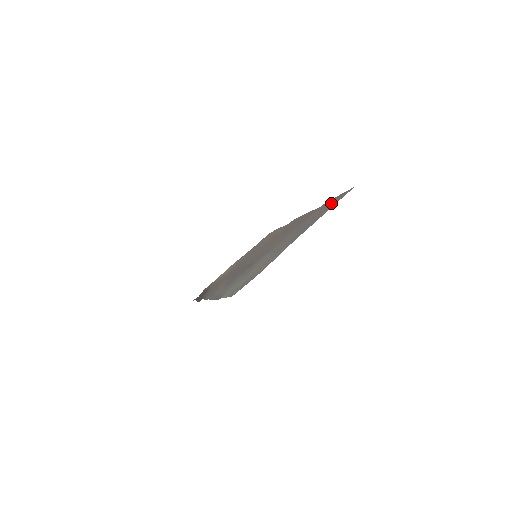
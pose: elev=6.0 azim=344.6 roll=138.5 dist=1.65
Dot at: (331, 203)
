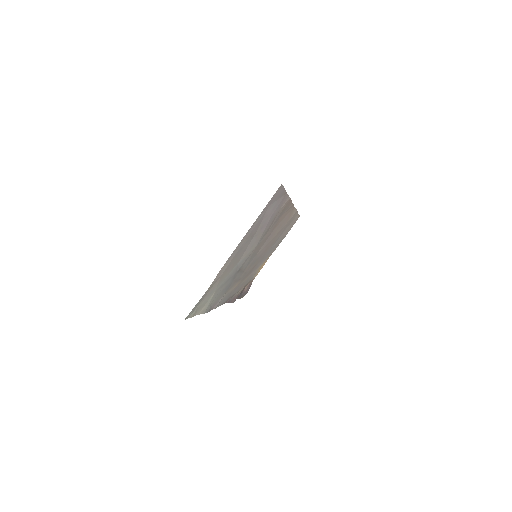
Dot at: (273, 203)
